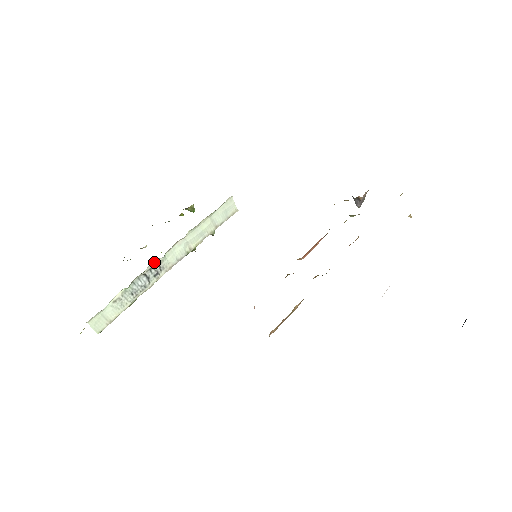
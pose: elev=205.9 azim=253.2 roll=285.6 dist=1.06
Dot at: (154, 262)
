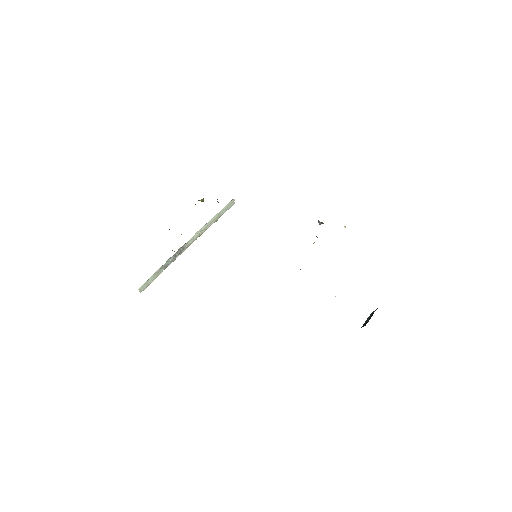
Dot at: (181, 247)
